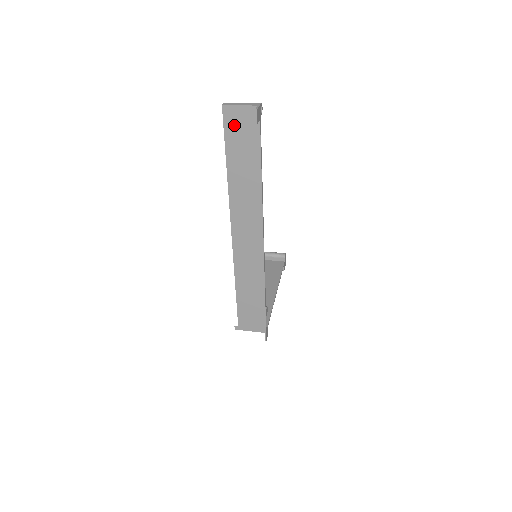
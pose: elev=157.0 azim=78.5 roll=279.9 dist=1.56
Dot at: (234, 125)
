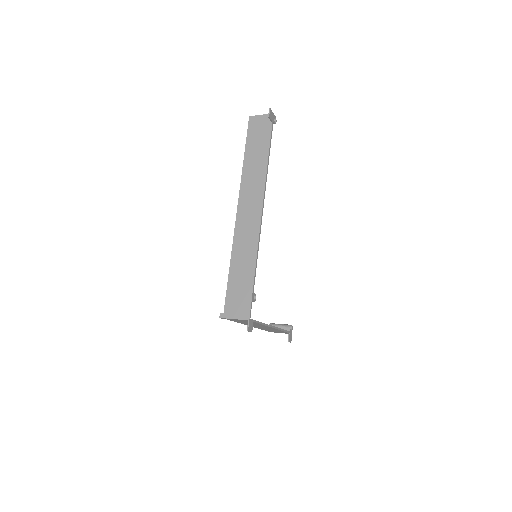
Dot at: (255, 127)
